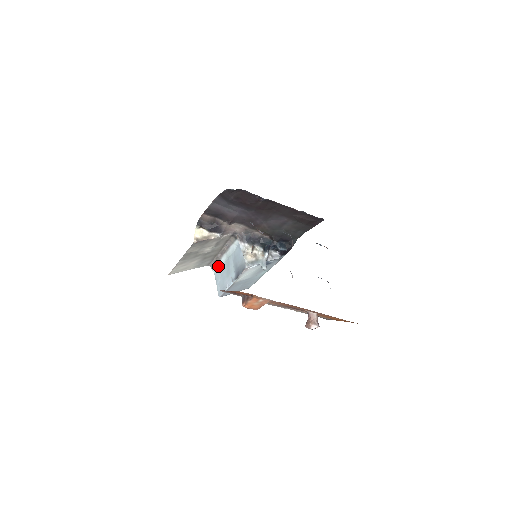
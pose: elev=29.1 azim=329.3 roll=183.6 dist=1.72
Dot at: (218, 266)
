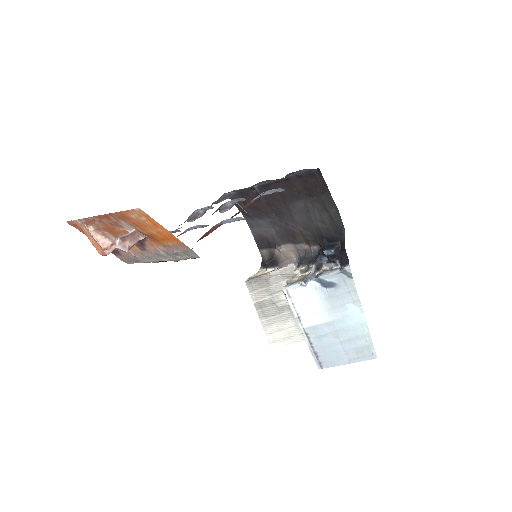
Dot at: occluded
